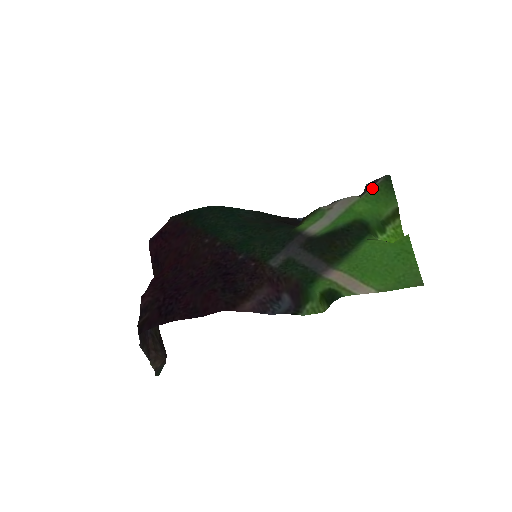
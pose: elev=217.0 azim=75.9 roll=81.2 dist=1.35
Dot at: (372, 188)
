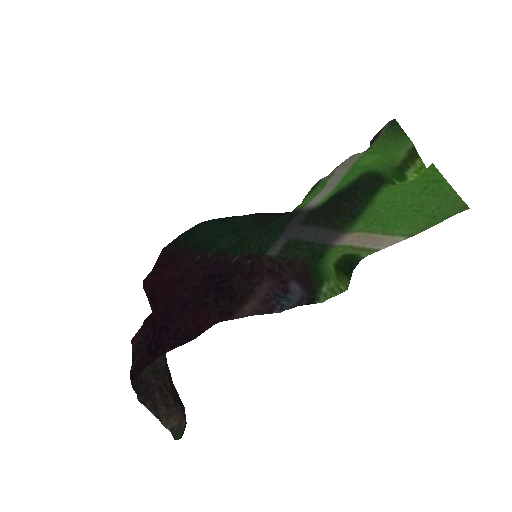
Dot at: occluded
